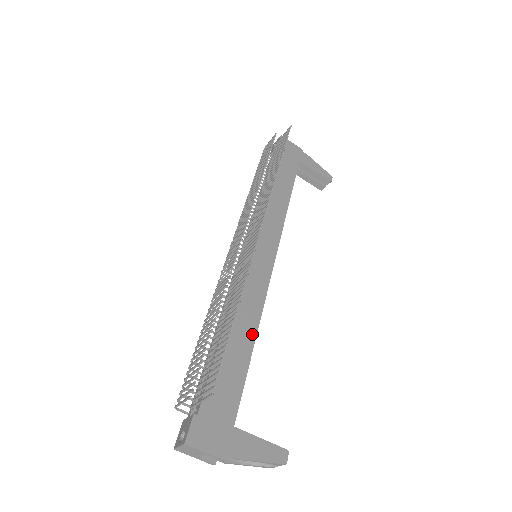
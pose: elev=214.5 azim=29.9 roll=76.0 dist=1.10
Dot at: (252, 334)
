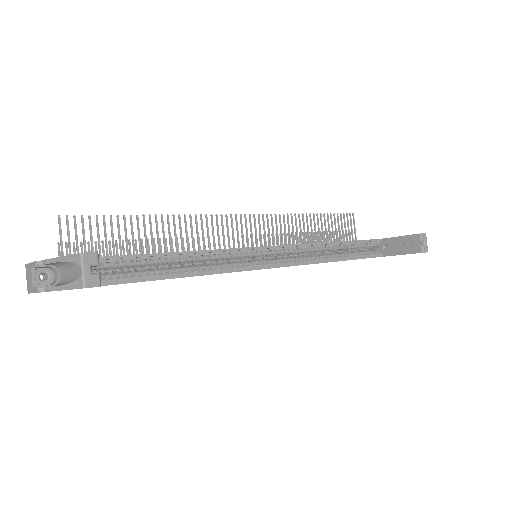
Dot at: (177, 252)
